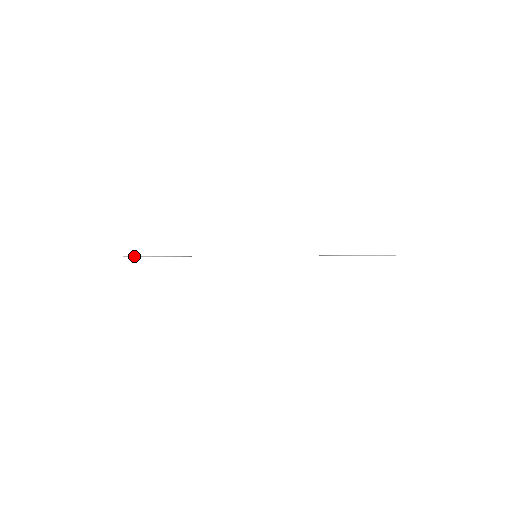
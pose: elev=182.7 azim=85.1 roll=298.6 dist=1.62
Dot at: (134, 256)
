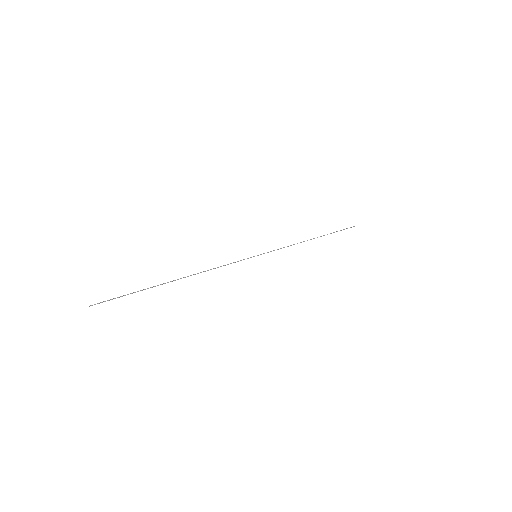
Dot at: (107, 300)
